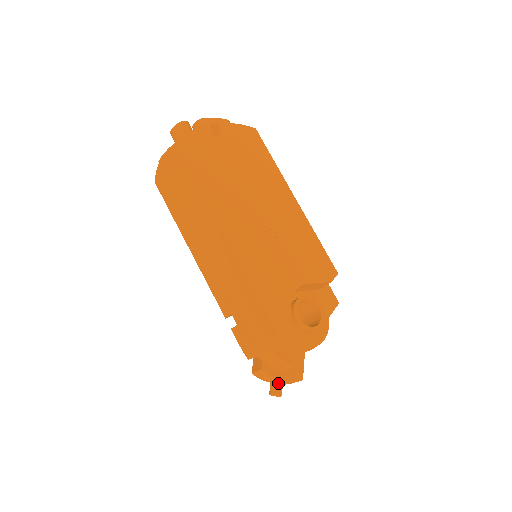
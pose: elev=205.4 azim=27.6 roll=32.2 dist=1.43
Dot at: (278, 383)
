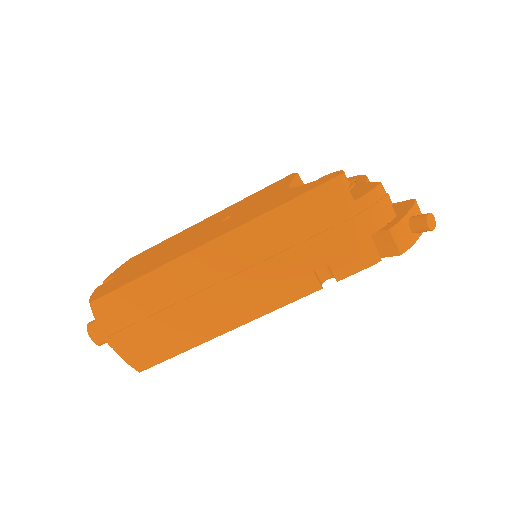
Dot at: (413, 218)
